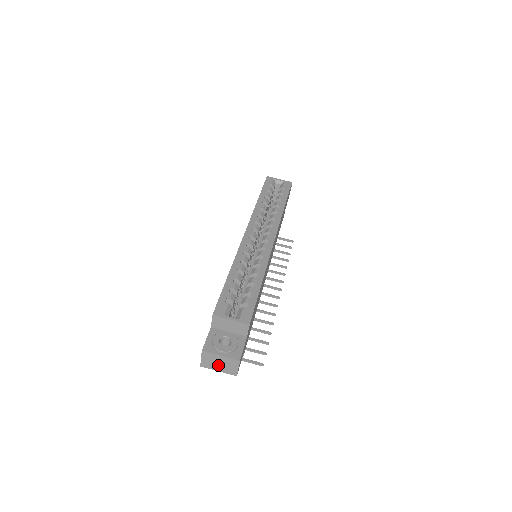
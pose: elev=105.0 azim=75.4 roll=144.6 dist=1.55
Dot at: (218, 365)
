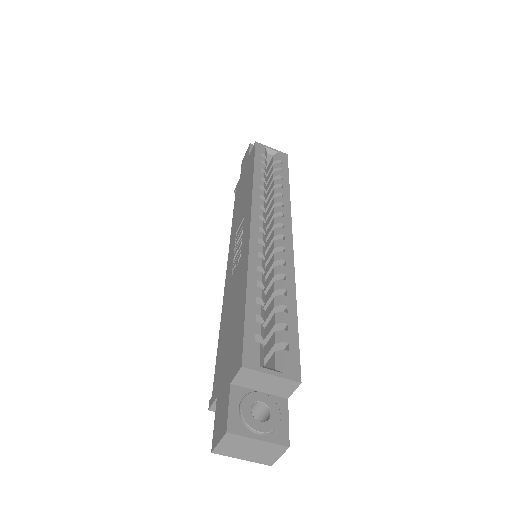
Dot at: (246, 452)
